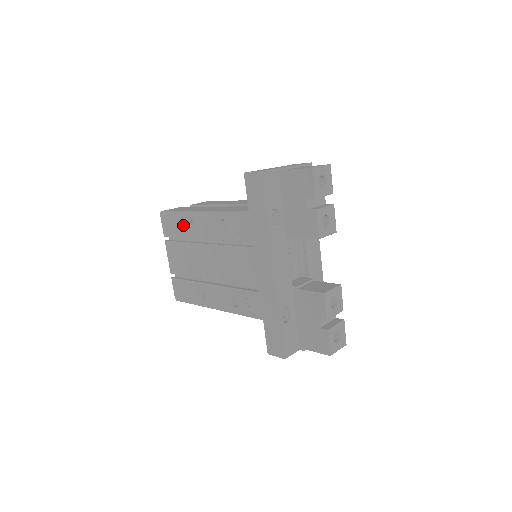
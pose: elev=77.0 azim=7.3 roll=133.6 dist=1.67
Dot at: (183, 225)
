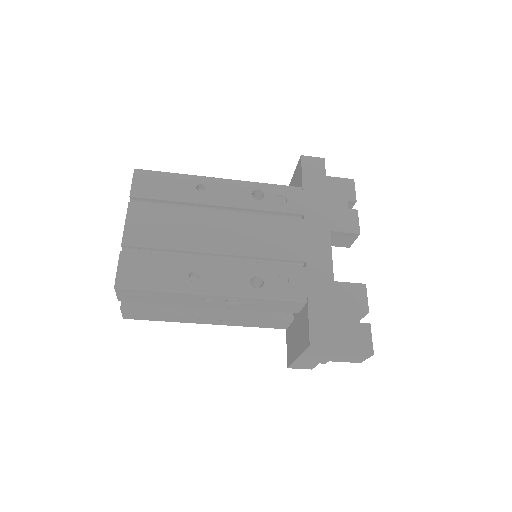
Dot at: (182, 187)
